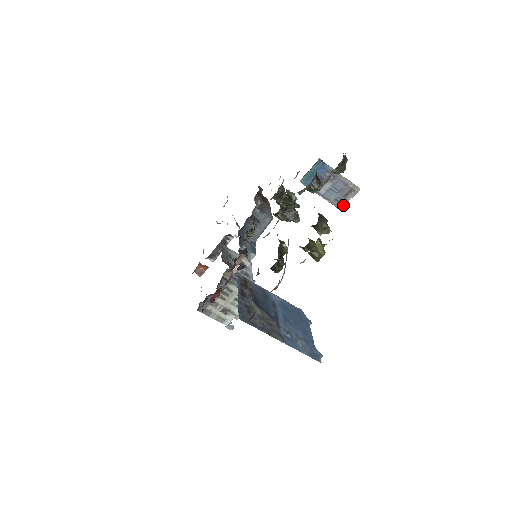
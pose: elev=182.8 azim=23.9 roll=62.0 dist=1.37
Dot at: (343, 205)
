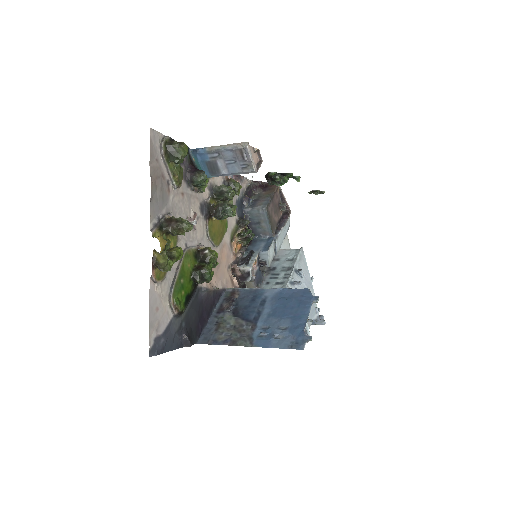
Dot at: (252, 168)
